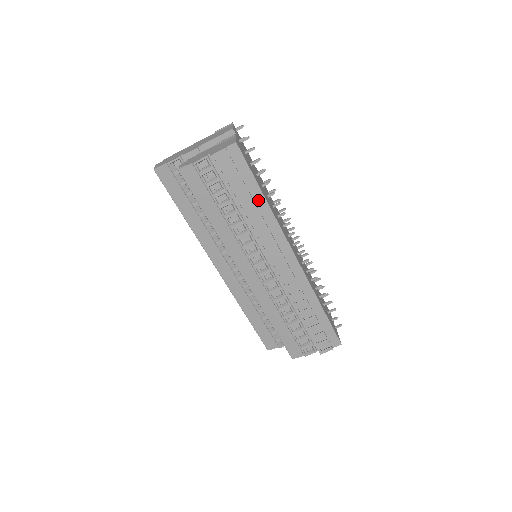
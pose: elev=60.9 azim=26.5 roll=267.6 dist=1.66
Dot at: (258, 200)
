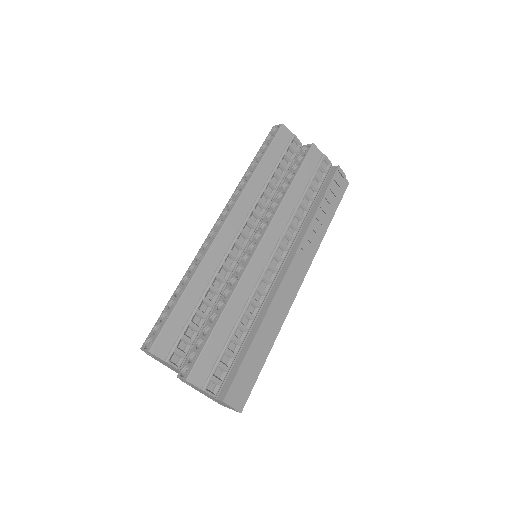
Dot at: (325, 222)
